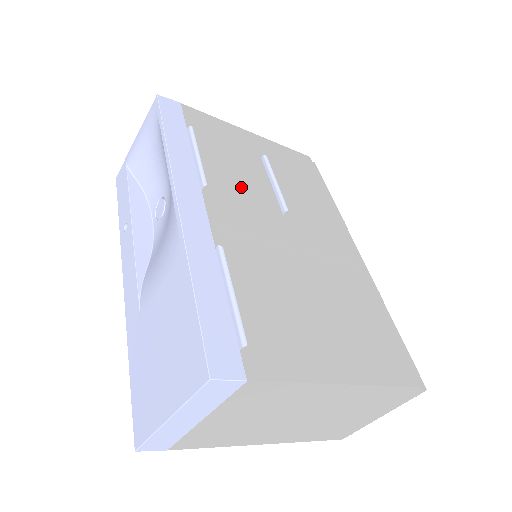
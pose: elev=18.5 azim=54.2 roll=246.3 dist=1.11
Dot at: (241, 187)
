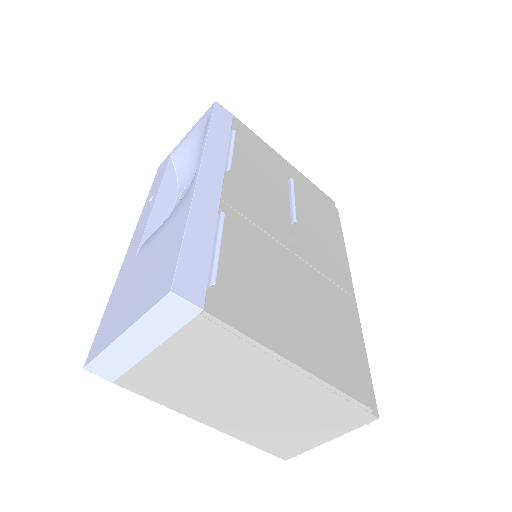
Dot at: (261, 189)
